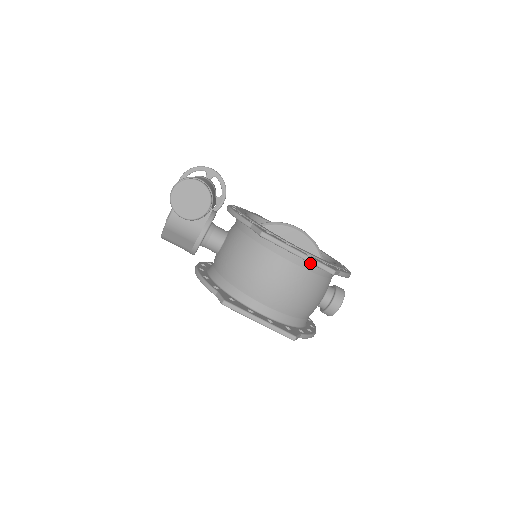
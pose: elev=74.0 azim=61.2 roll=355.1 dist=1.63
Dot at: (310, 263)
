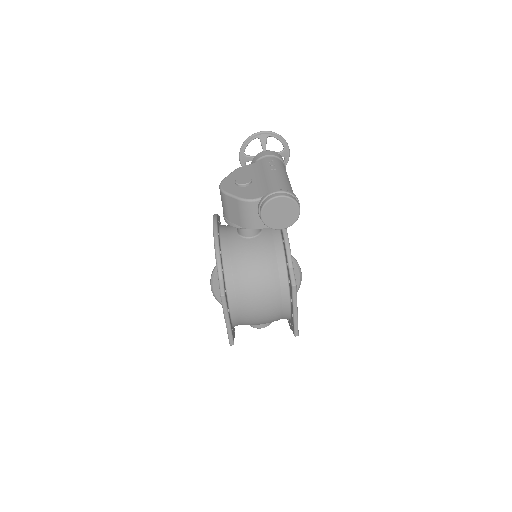
Dot at: (289, 313)
